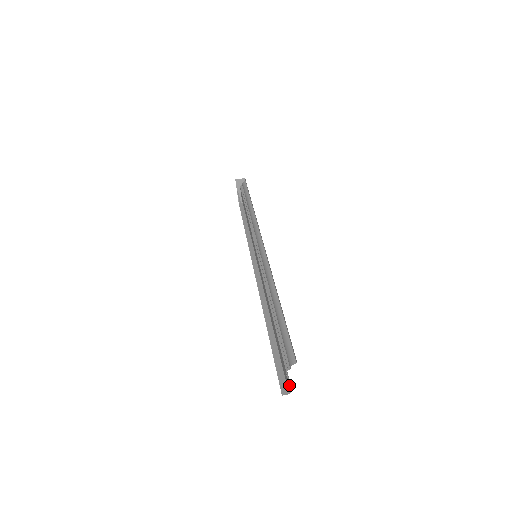
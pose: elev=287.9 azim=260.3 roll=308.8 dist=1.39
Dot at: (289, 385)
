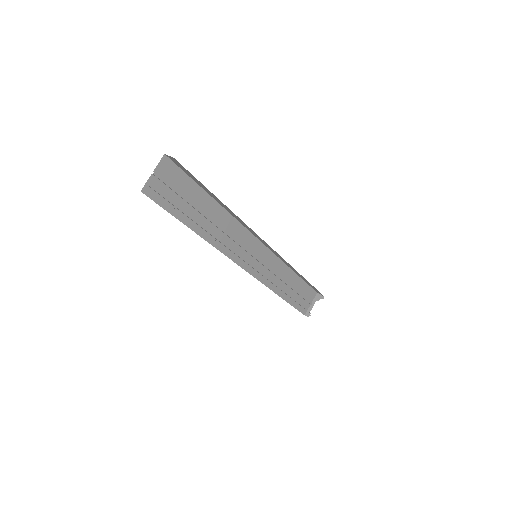
Dot at: occluded
